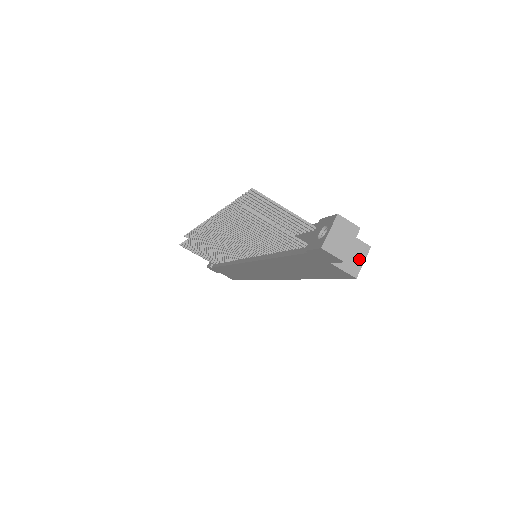
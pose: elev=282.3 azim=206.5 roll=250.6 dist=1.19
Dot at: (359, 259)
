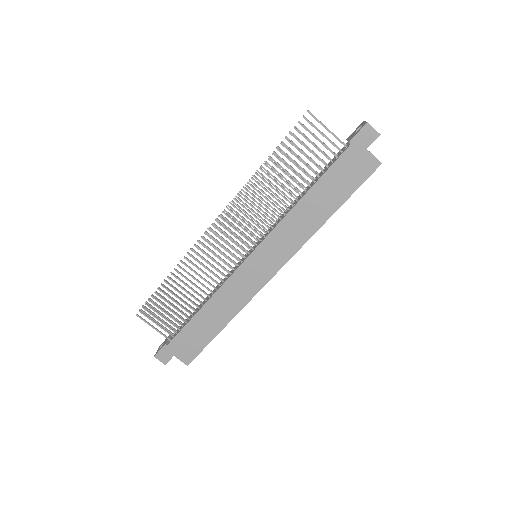
Dot at: occluded
